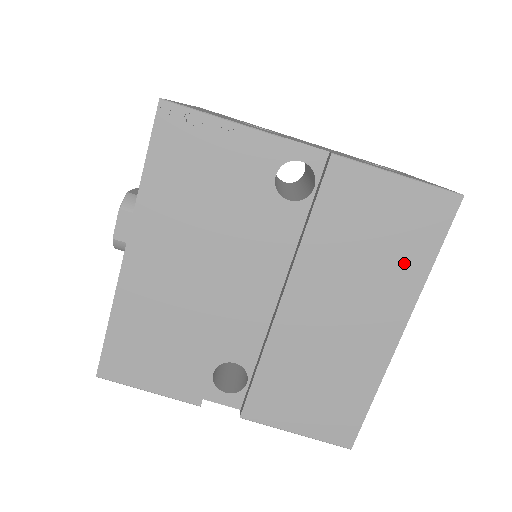
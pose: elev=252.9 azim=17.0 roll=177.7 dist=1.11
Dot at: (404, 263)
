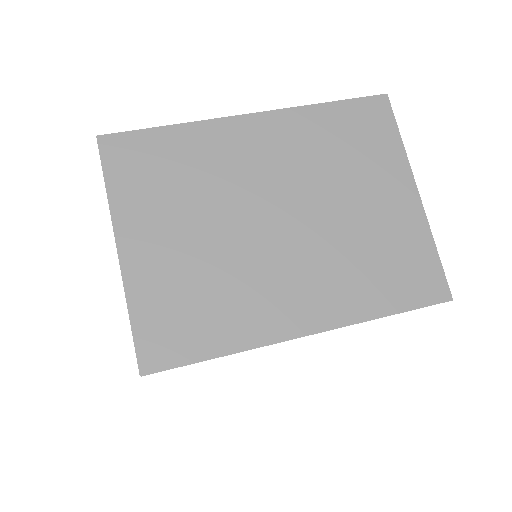
Dot at: occluded
